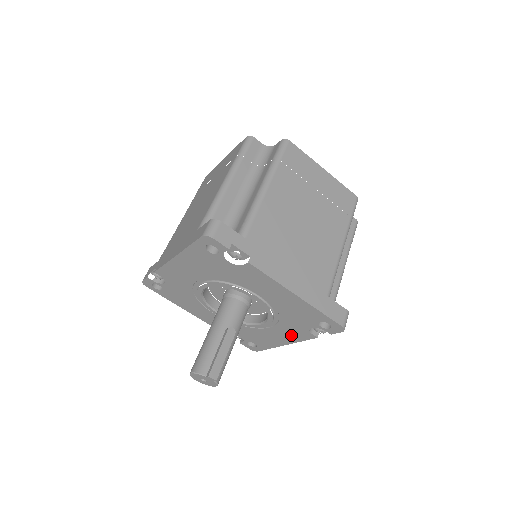
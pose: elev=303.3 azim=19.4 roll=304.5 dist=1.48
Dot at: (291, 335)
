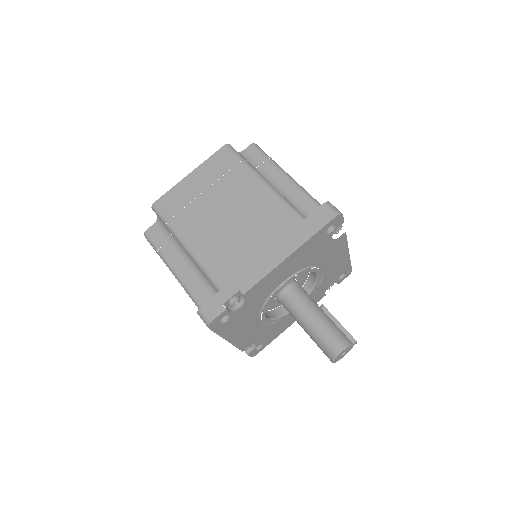
Dot at: occluded
